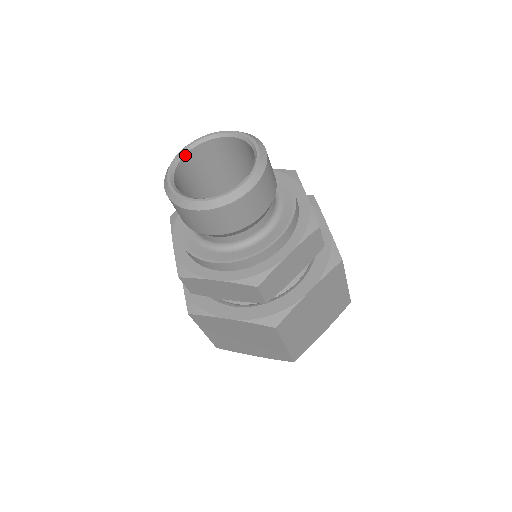
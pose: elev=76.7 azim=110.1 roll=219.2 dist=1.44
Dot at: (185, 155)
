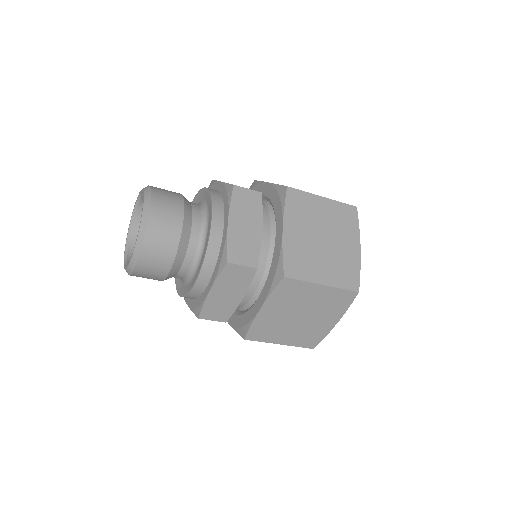
Dot at: (129, 245)
